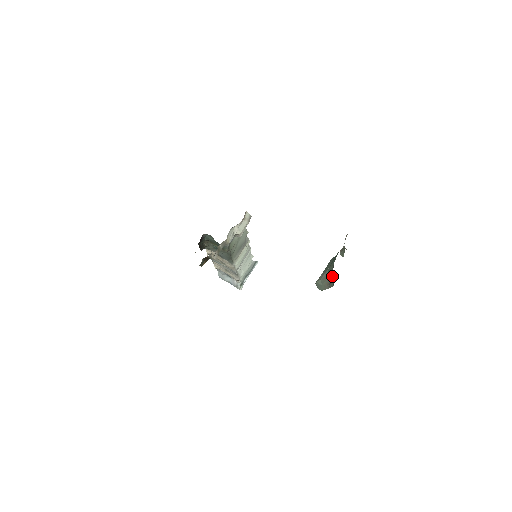
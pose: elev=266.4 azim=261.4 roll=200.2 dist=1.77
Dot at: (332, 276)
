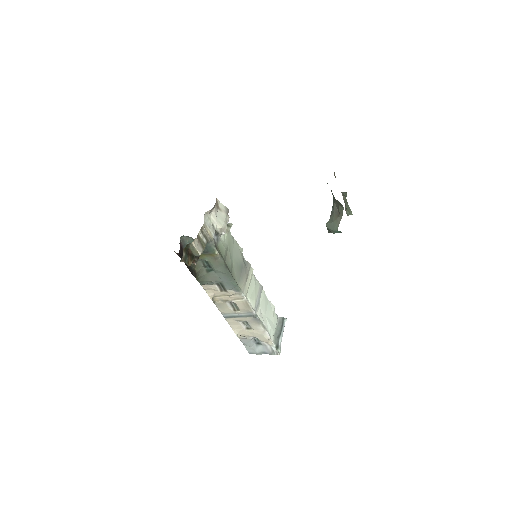
Dot at: (335, 199)
